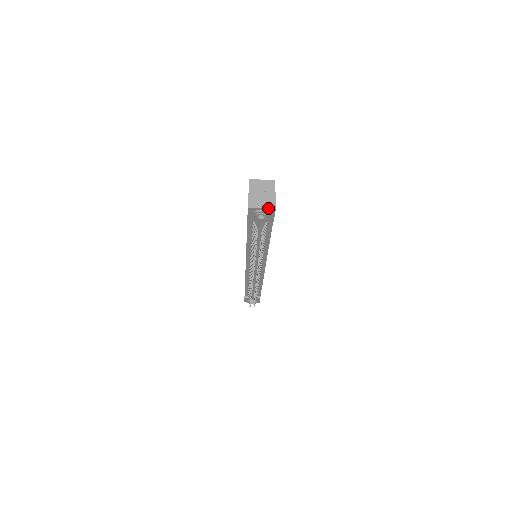
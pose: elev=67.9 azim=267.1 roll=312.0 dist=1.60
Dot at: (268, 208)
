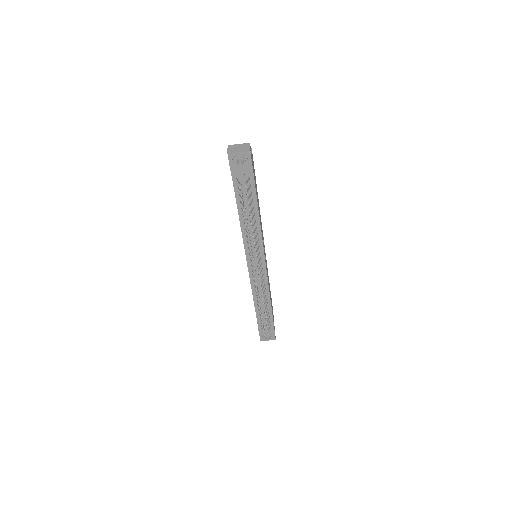
Dot at: (244, 151)
